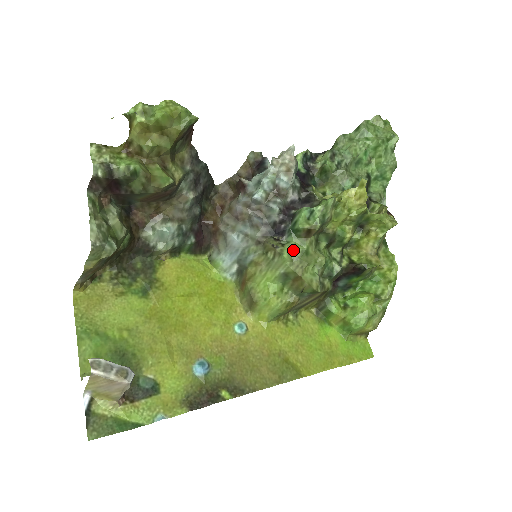
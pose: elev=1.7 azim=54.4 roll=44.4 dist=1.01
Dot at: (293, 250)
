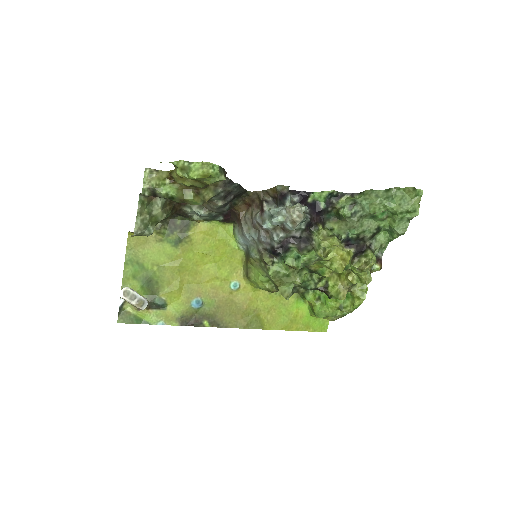
Dot at: (278, 271)
